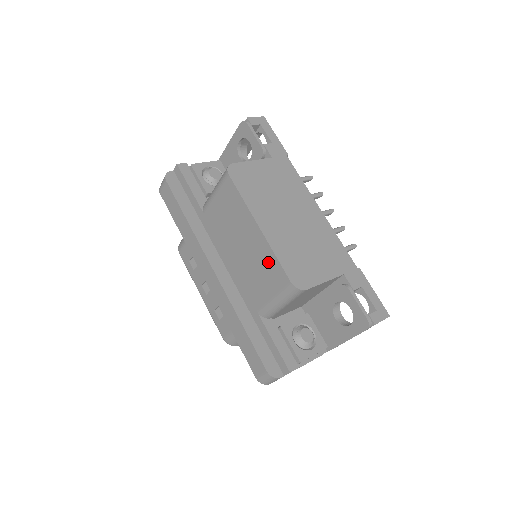
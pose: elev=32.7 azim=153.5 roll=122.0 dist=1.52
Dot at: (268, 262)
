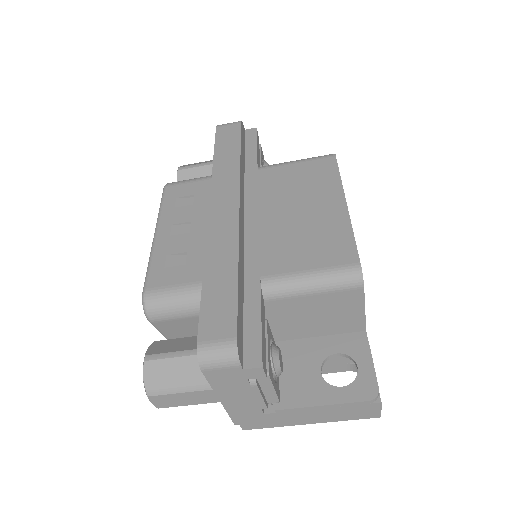
Dot at: (334, 235)
